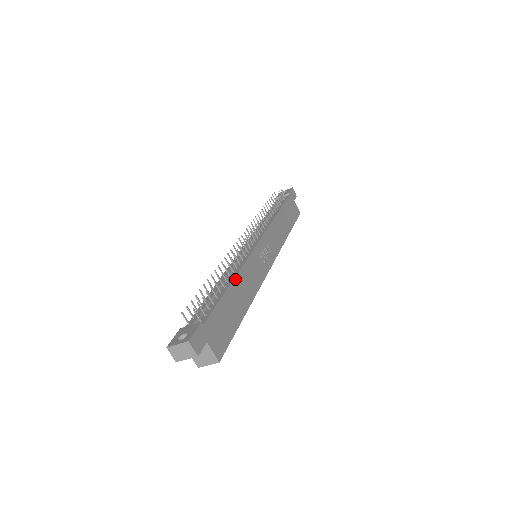
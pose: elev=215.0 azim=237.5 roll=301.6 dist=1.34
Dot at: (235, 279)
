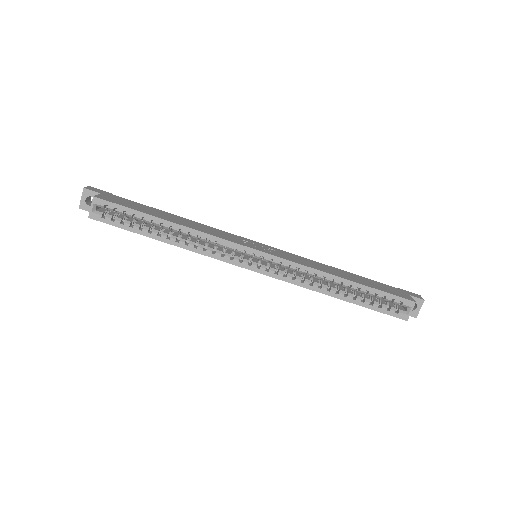
Dot at: (185, 219)
